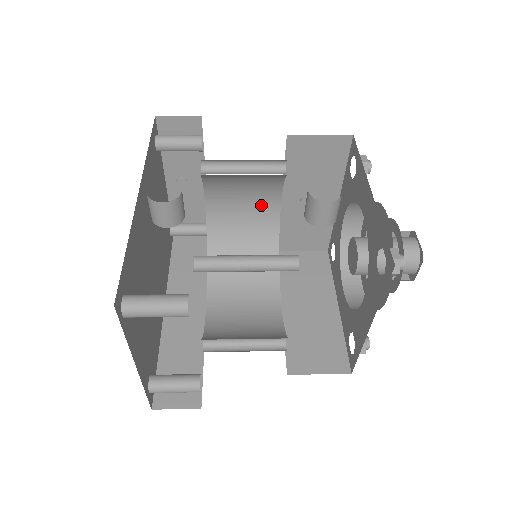
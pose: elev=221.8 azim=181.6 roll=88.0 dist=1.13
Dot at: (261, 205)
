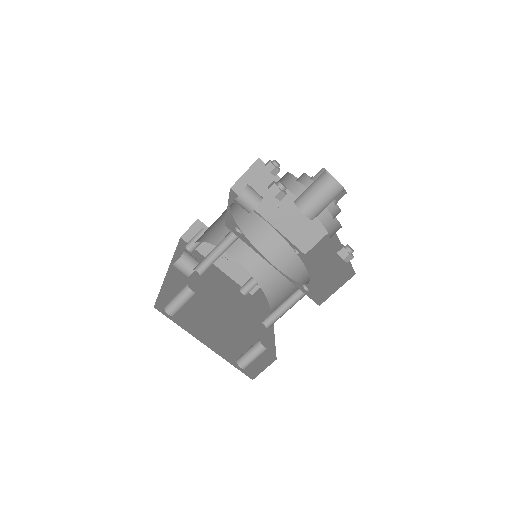
Dot at: (261, 234)
